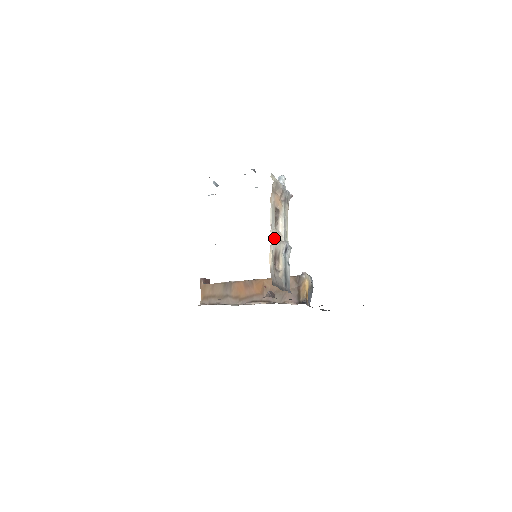
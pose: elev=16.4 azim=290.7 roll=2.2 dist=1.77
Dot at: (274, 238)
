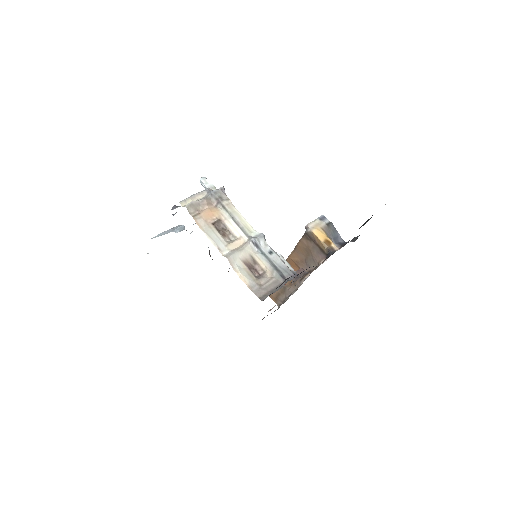
Dot at: (230, 257)
